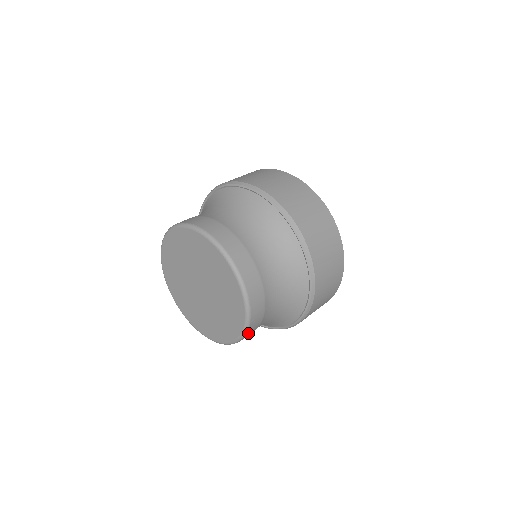
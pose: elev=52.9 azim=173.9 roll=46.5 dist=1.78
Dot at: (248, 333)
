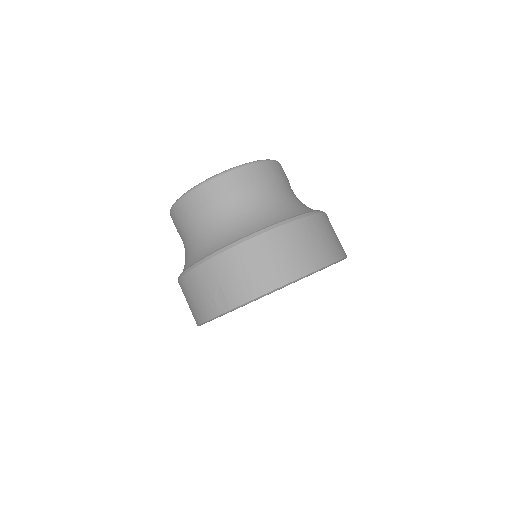
Dot at: (202, 190)
